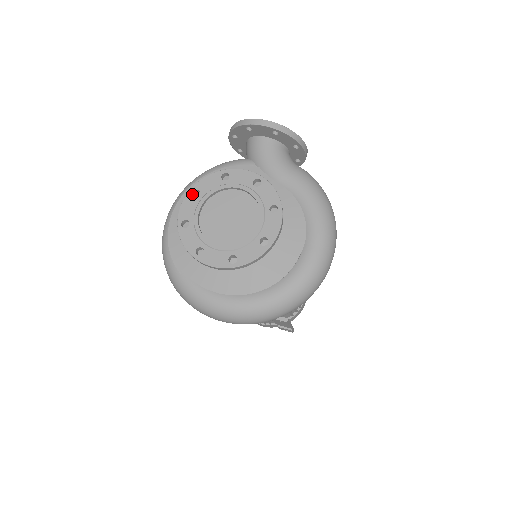
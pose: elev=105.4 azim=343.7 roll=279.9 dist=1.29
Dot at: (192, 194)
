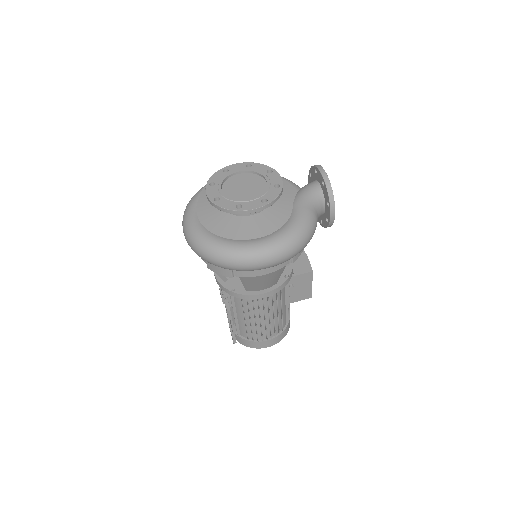
Dot at: (247, 165)
